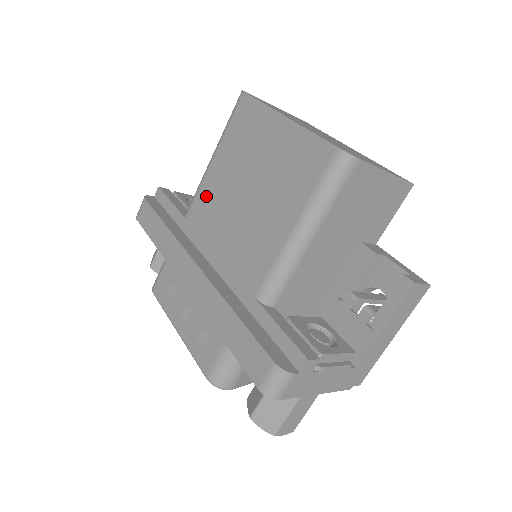
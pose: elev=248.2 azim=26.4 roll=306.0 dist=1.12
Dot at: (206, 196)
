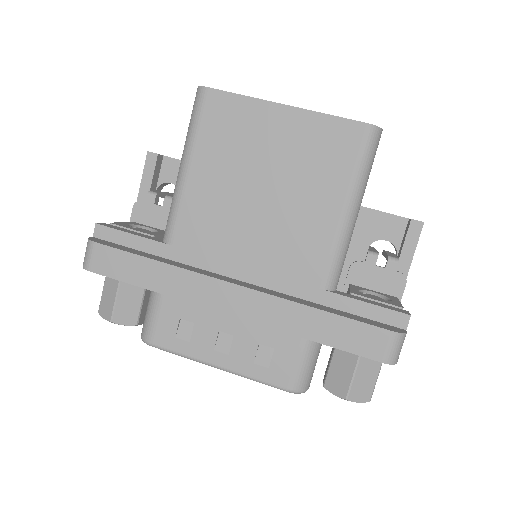
Dot at: (196, 212)
